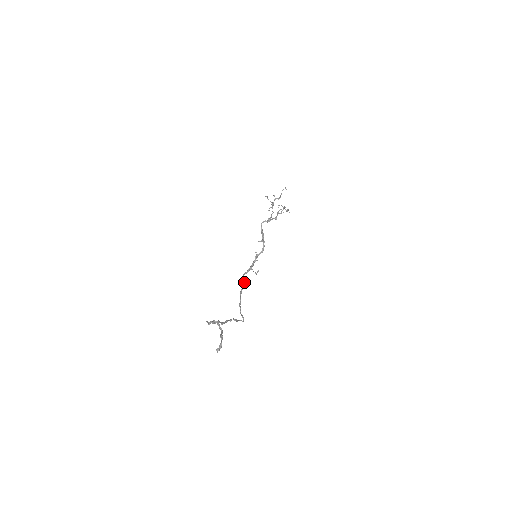
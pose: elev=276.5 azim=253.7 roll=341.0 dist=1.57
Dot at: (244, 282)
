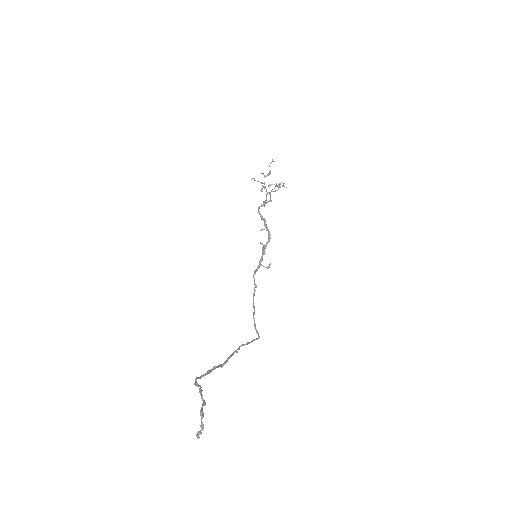
Dot at: (255, 285)
